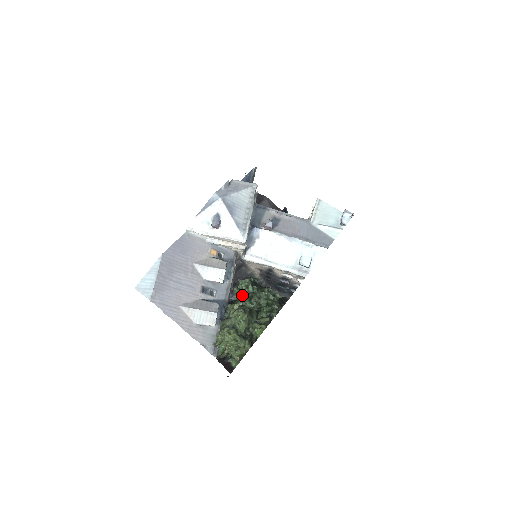
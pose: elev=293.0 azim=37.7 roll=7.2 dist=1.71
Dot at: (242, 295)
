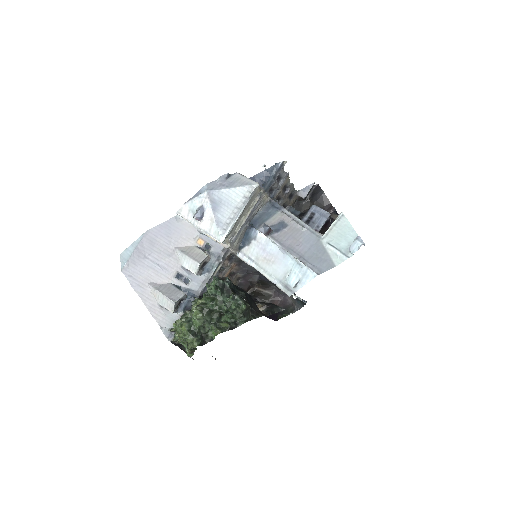
Dot at: (203, 294)
